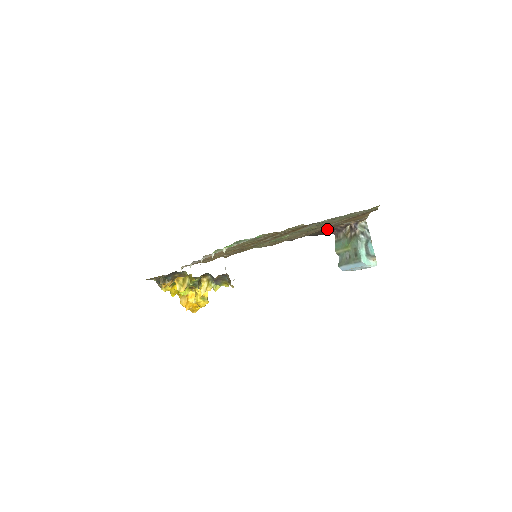
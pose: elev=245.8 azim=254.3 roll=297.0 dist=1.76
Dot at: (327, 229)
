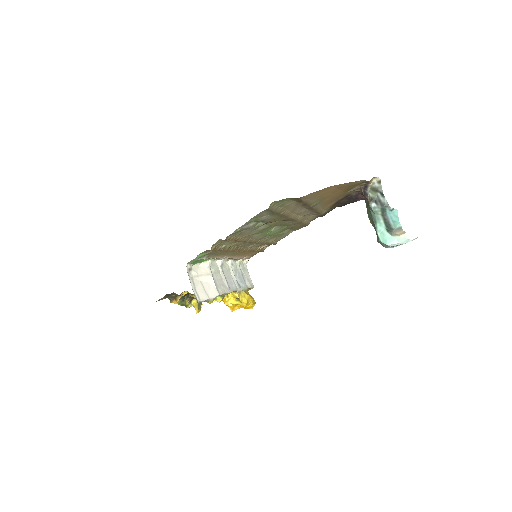
Dot at: (346, 198)
